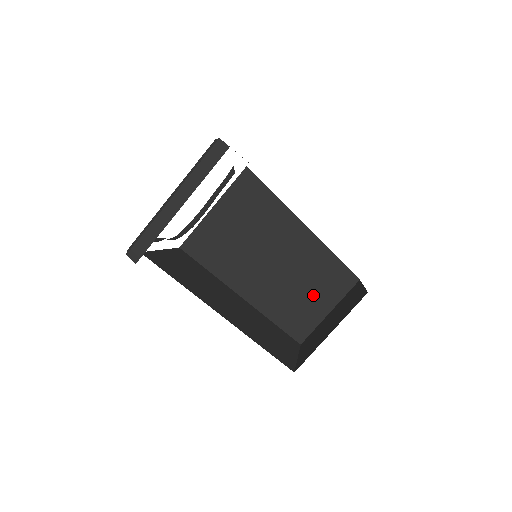
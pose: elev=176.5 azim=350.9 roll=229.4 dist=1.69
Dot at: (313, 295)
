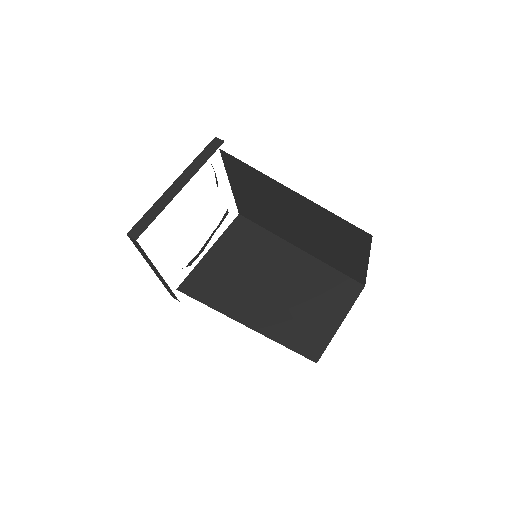
Dot at: (320, 309)
